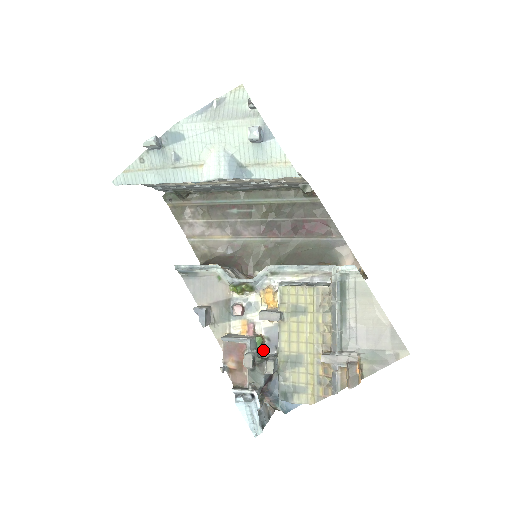
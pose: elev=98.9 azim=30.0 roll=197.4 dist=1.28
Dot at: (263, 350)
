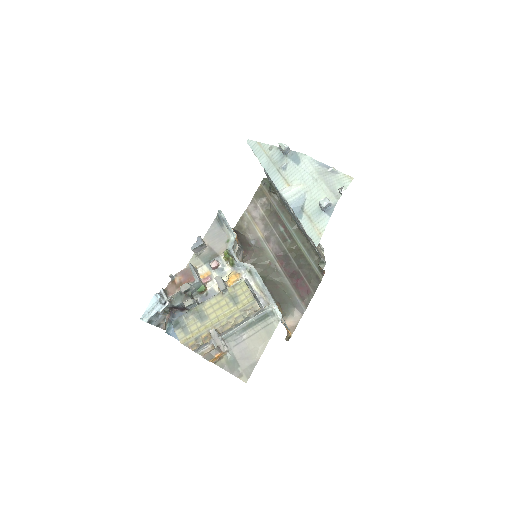
Dot at: (198, 295)
